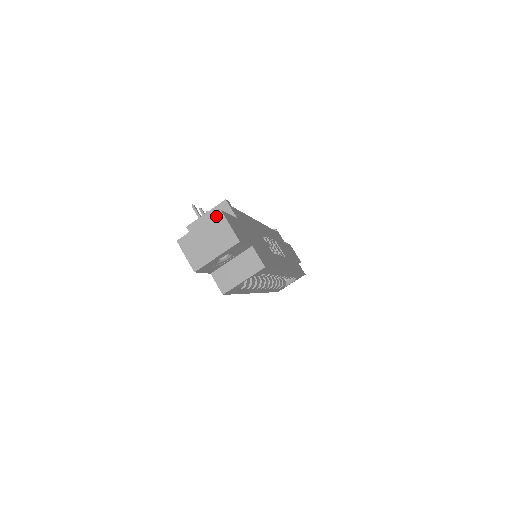
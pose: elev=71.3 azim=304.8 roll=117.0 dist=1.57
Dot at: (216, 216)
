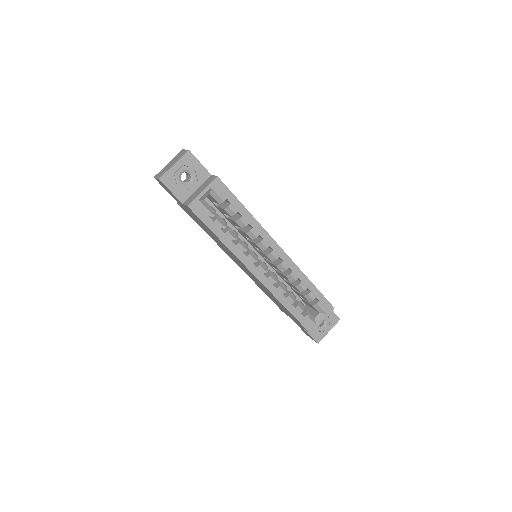
Dot at: (179, 153)
